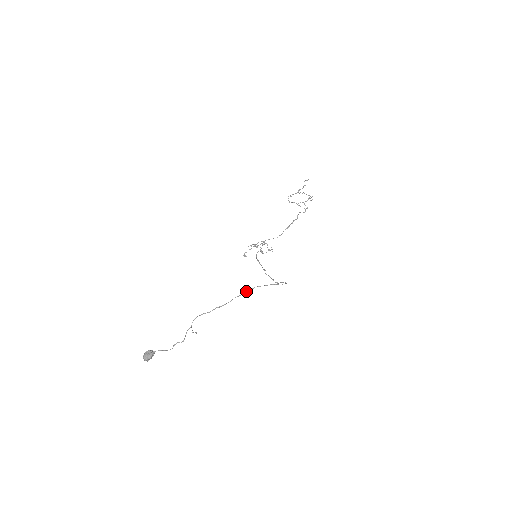
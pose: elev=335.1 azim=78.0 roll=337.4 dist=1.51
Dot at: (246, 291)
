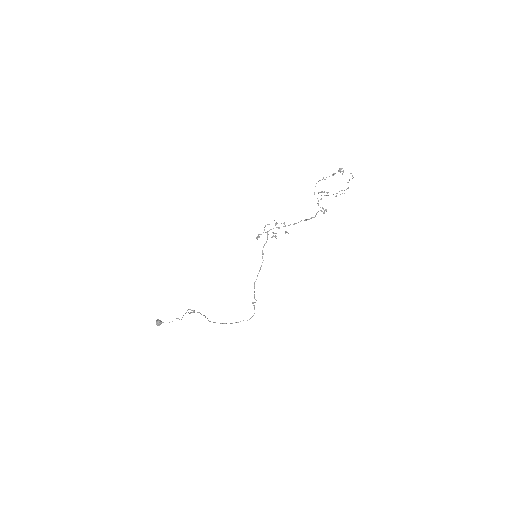
Dot at: occluded
